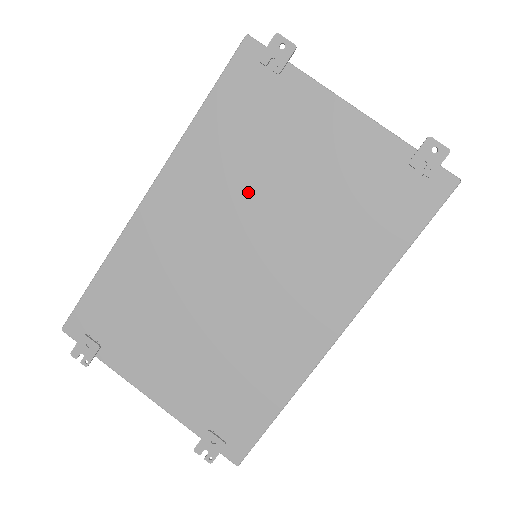
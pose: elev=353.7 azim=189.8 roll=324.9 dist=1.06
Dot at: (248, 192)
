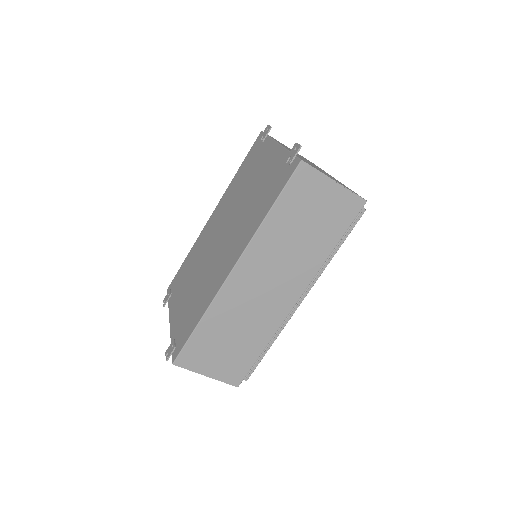
Dot at: (235, 201)
